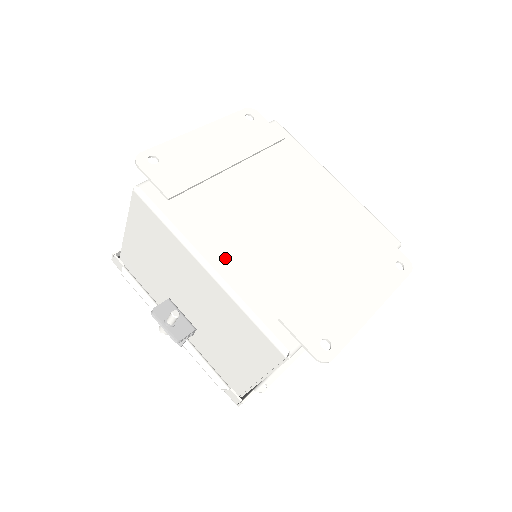
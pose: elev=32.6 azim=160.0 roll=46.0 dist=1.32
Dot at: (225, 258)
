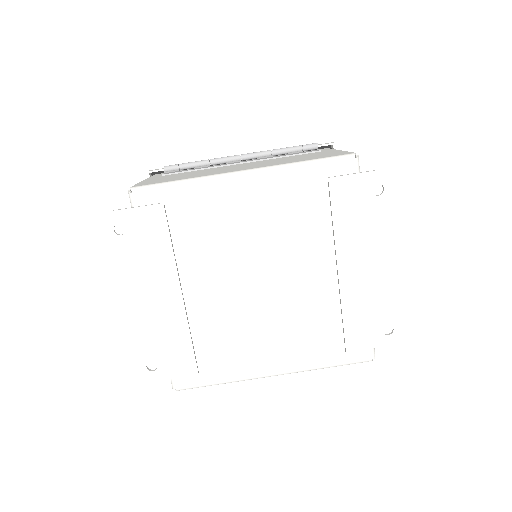
Dot at: (273, 360)
